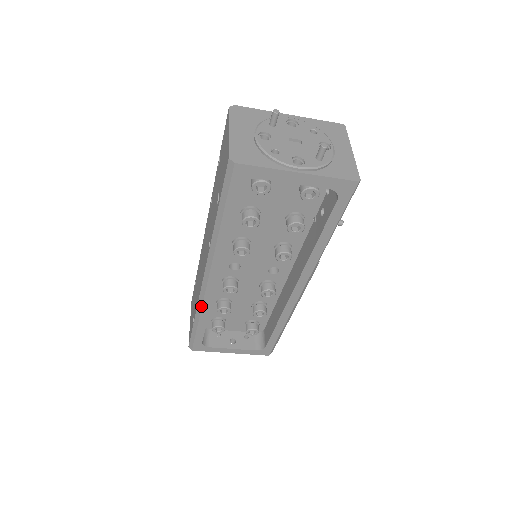
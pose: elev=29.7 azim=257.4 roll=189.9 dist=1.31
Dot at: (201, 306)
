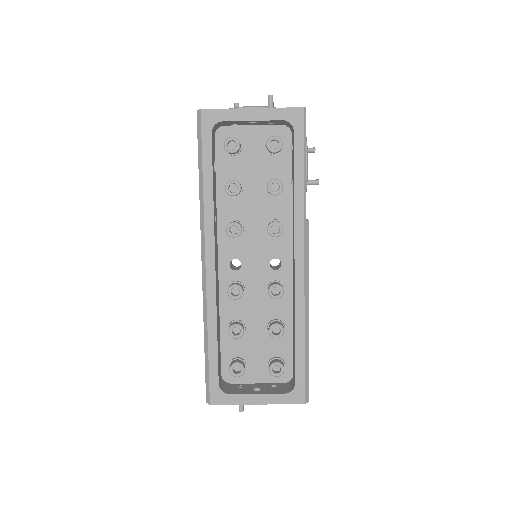
Dot at: (206, 310)
